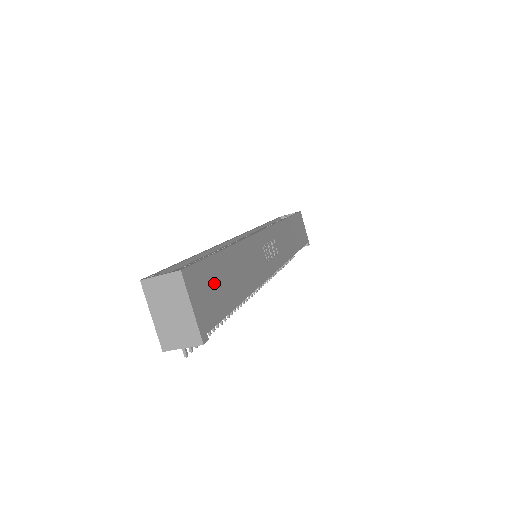
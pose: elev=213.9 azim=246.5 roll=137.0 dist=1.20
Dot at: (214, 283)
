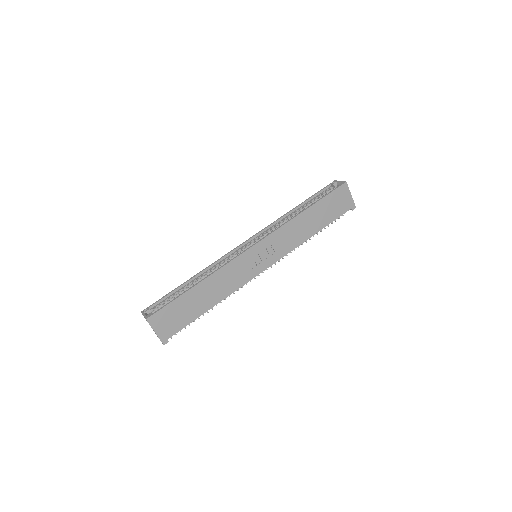
Dot at: (177, 312)
